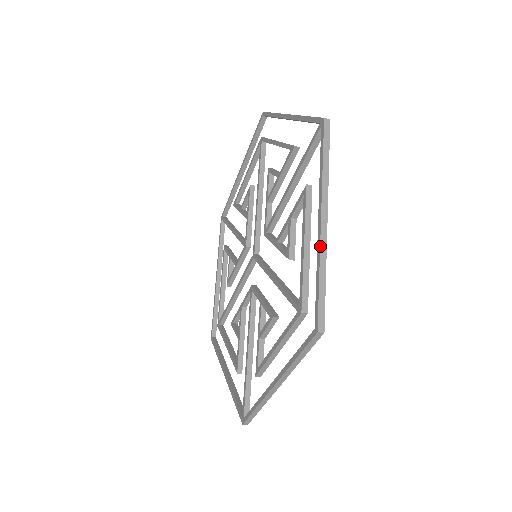
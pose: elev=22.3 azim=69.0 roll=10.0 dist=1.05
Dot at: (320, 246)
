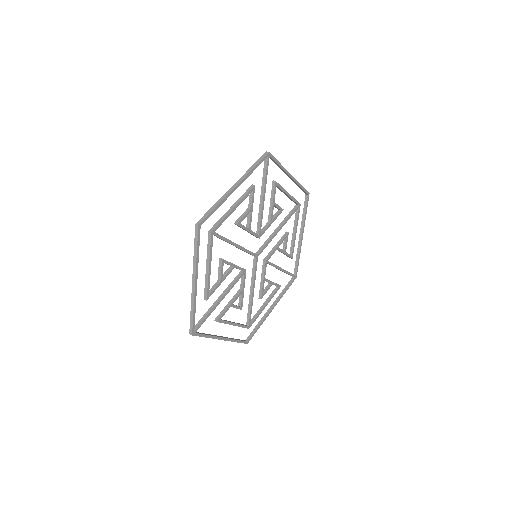
Dot at: (227, 340)
